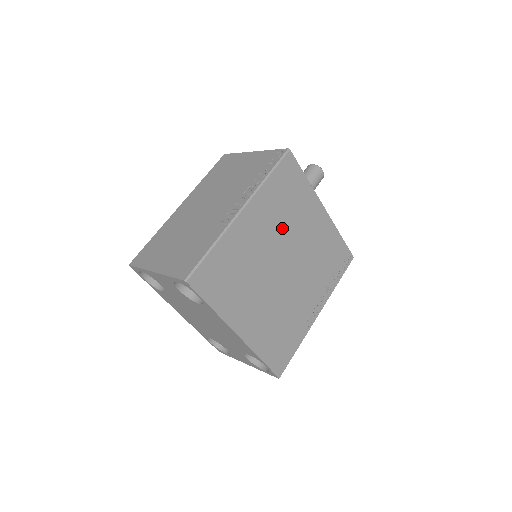
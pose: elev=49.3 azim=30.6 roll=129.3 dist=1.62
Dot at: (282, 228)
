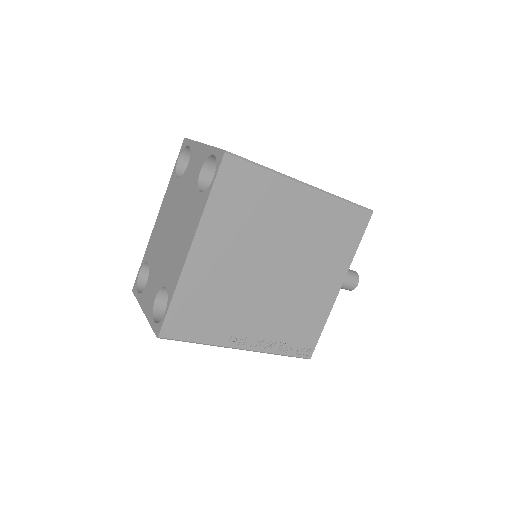
Dot at: (308, 244)
